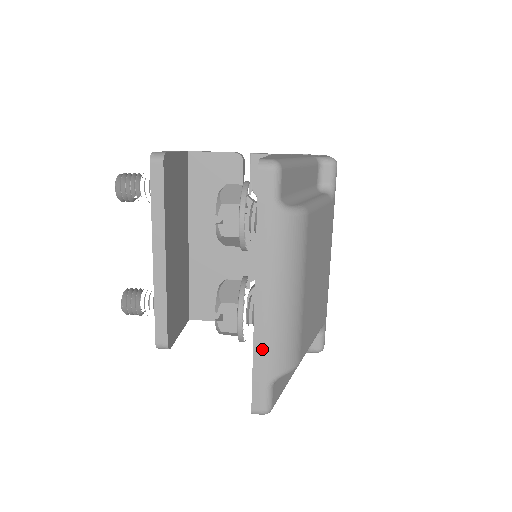
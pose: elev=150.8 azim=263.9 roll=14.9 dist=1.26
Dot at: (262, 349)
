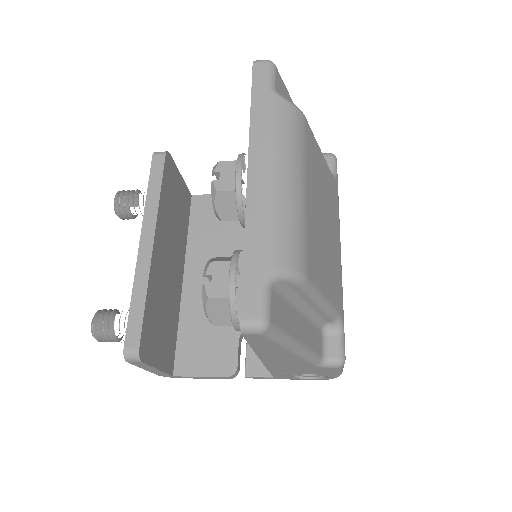
Dot at: (256, 232)
